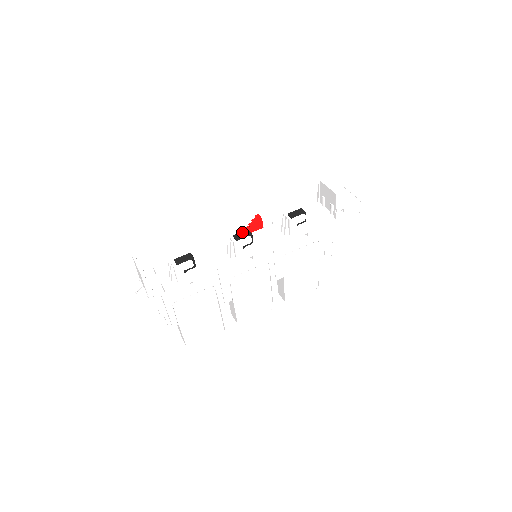
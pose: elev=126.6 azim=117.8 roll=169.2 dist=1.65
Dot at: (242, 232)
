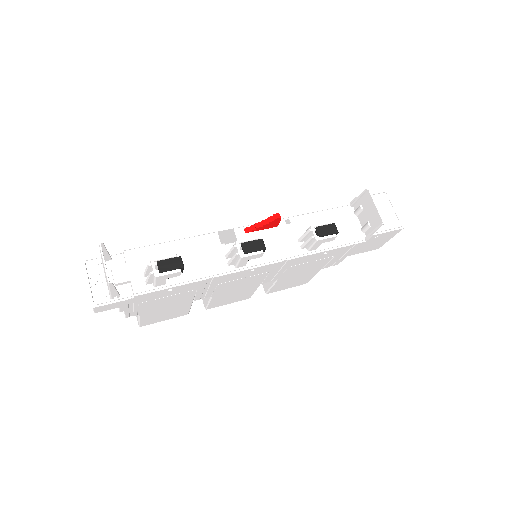
Dot at: (254, 241)
